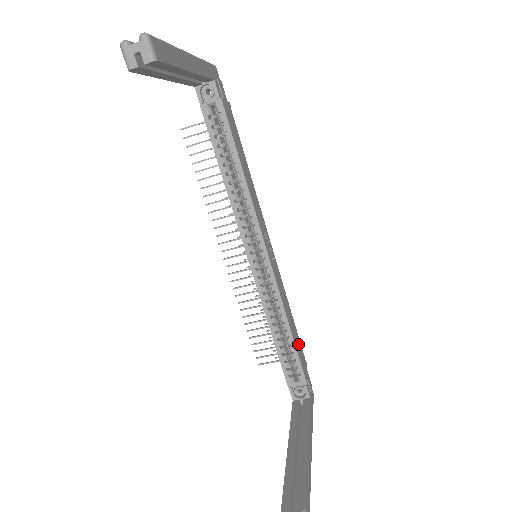
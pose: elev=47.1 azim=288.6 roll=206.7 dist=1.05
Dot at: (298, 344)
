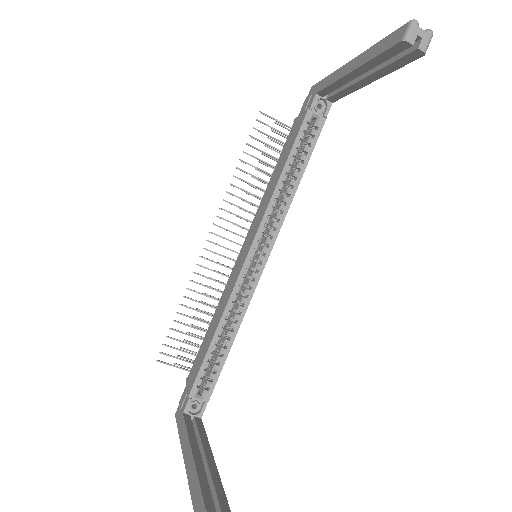
Dot at: occluded
